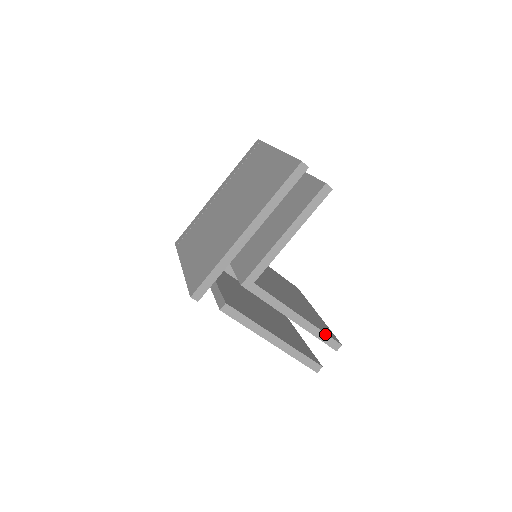
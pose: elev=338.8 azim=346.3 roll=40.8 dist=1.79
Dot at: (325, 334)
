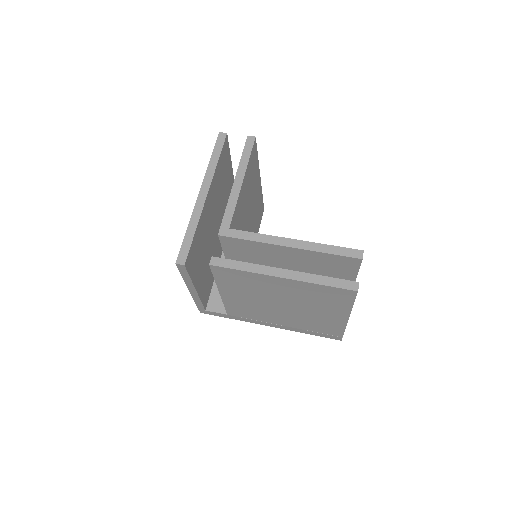
Dot at: (335, 247)
